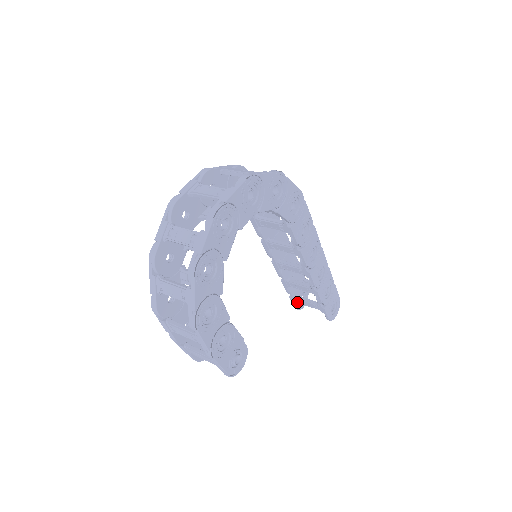
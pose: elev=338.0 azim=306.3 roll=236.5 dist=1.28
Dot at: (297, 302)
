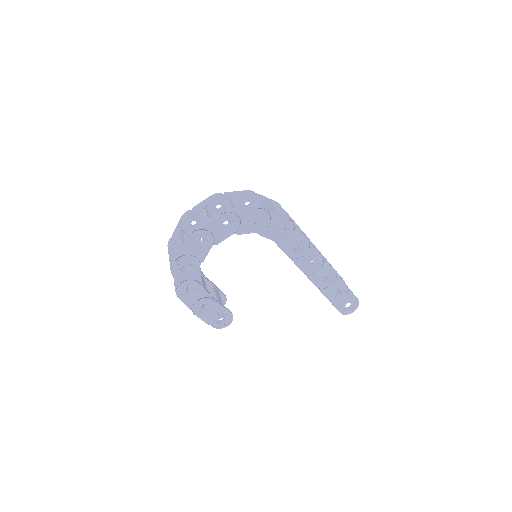
Dot at: occluded
